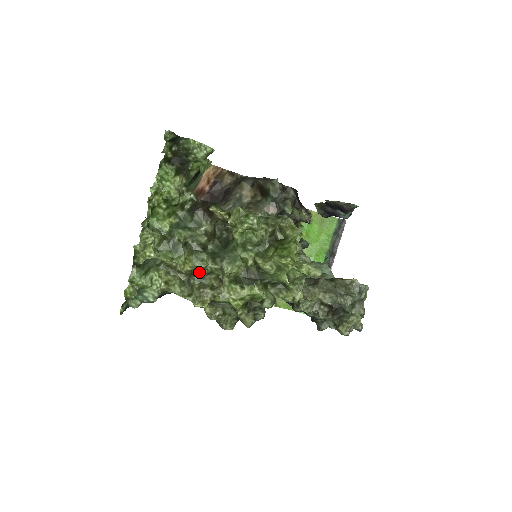
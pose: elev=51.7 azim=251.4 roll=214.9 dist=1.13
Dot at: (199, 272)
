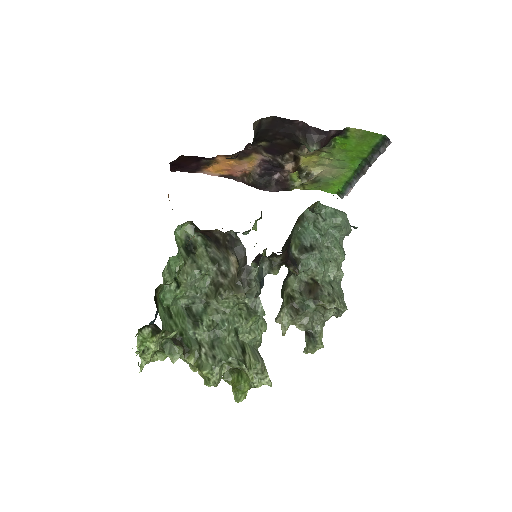
Dot at: occluded
